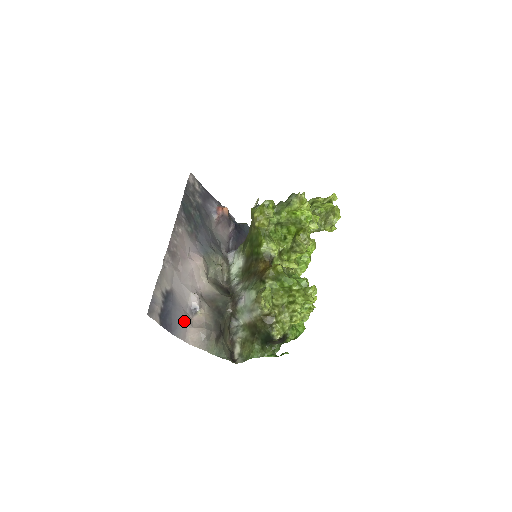
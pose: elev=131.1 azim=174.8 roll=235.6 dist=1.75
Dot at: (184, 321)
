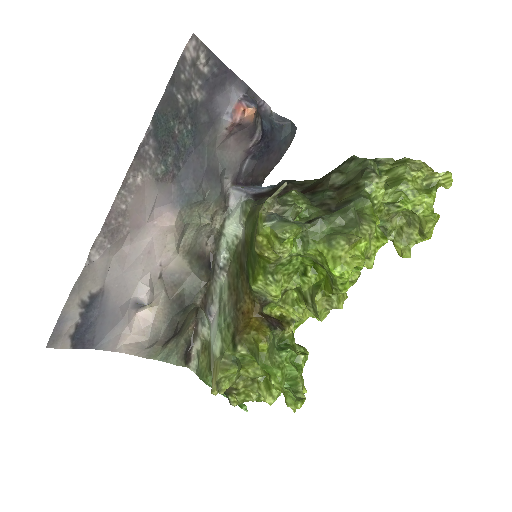
Dot at: (119, 324)
